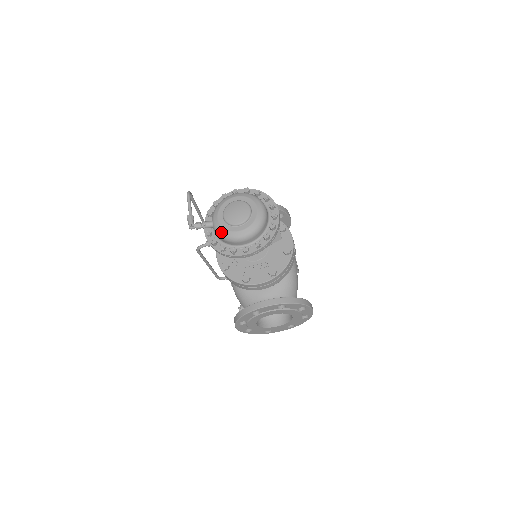
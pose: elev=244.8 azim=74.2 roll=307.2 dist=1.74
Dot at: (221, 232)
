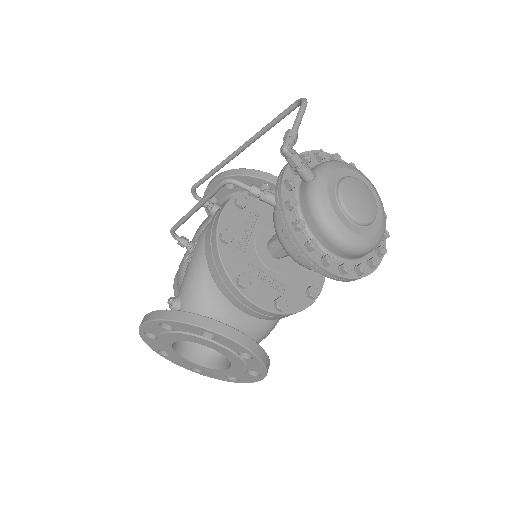
Dot at: (322, 203)
